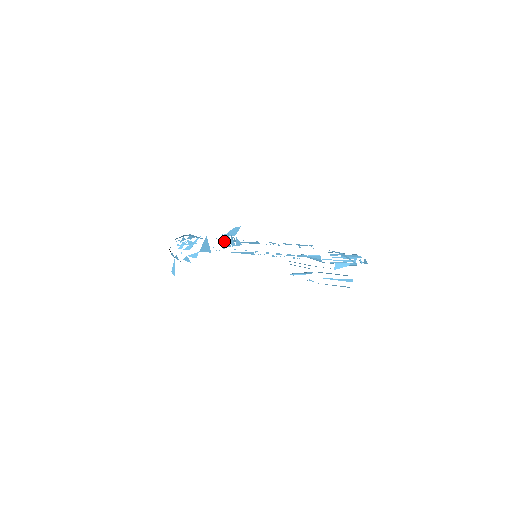
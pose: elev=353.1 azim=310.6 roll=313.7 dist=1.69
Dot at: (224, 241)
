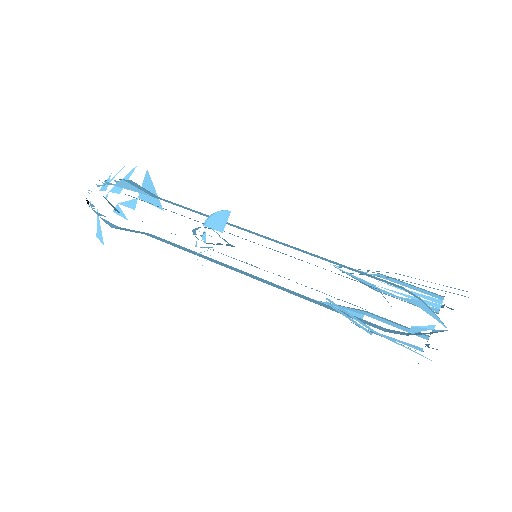
Dot at: (204, 242)
